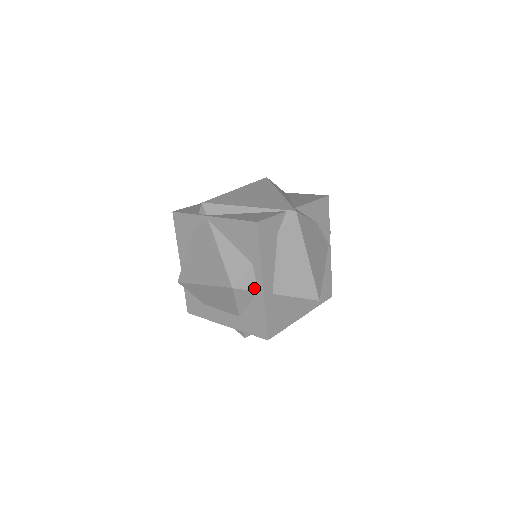
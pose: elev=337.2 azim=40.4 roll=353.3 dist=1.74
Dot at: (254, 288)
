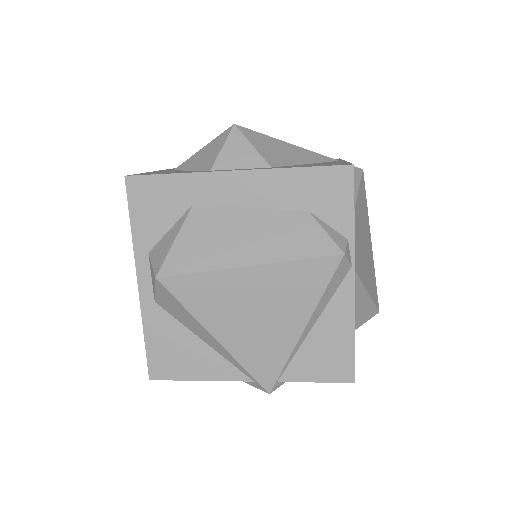
Dot at: occluded
